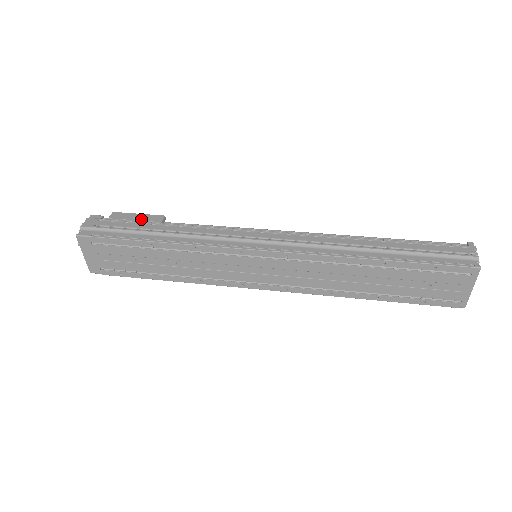
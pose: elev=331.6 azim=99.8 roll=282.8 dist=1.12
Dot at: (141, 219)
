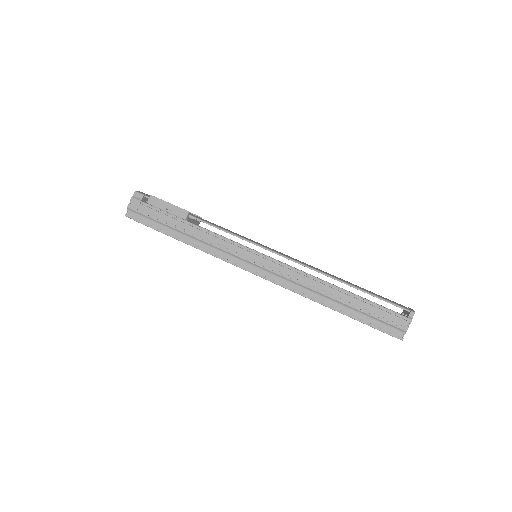
Dot at: (171, 211)
